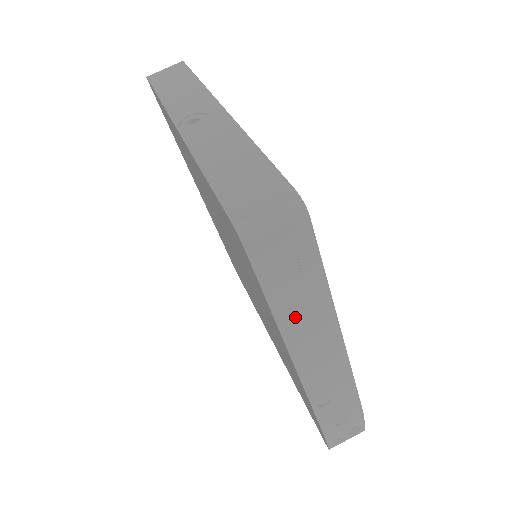
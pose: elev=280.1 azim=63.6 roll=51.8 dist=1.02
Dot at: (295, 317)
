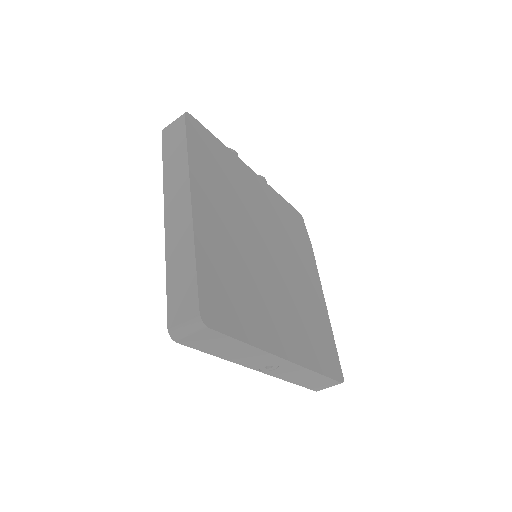
Dot at: occluded
